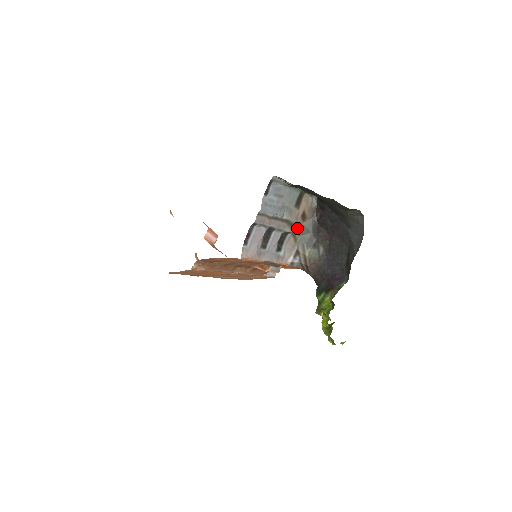
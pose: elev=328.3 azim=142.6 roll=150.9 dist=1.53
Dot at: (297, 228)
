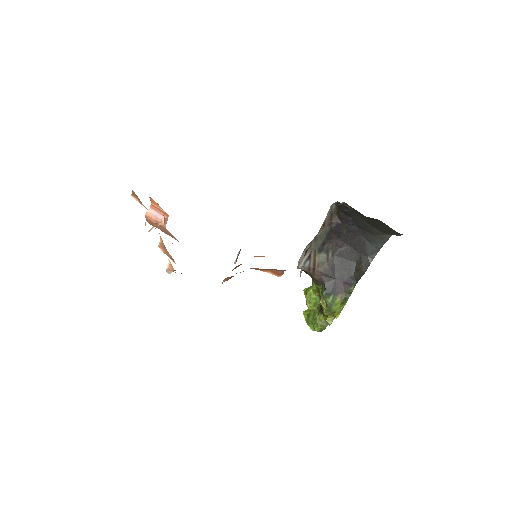
Dot at: (315, 236)
